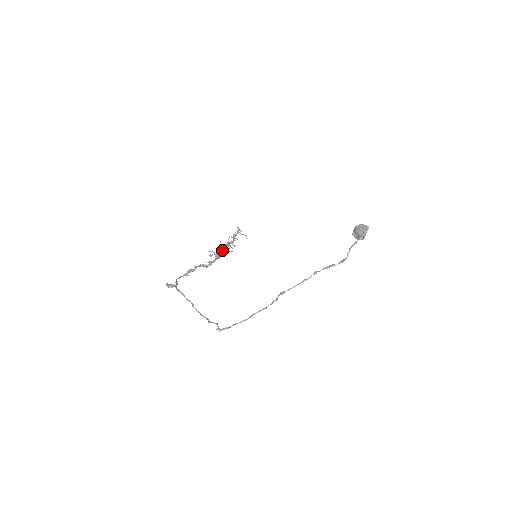
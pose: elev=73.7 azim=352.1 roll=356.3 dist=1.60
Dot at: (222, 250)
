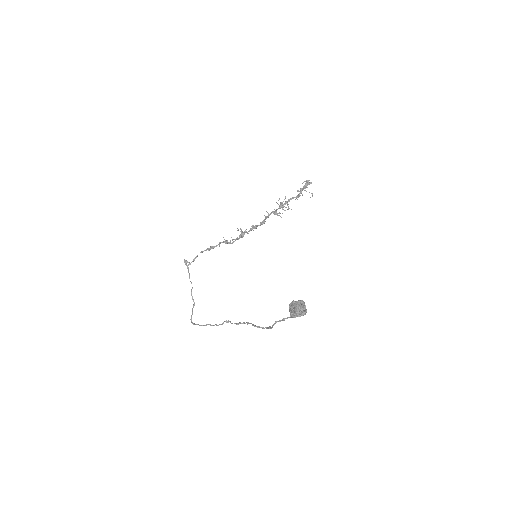
Dot at: (273, 212)
